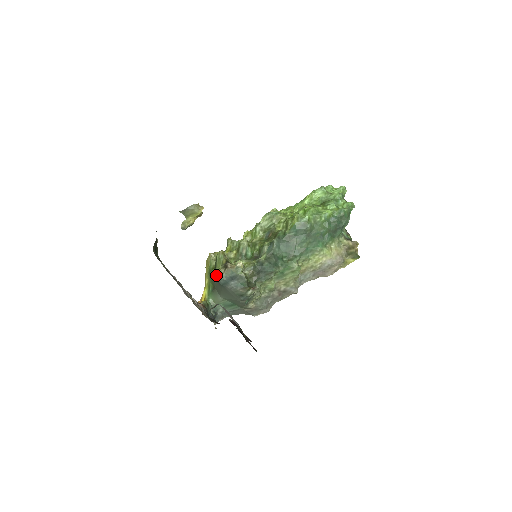
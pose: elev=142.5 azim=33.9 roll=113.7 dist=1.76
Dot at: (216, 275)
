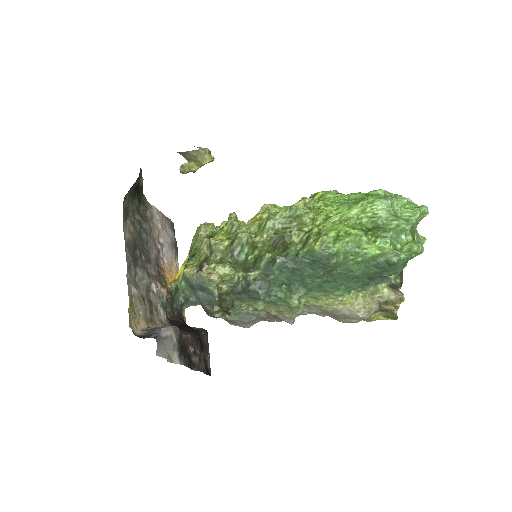
Dot at: (185, 272)
